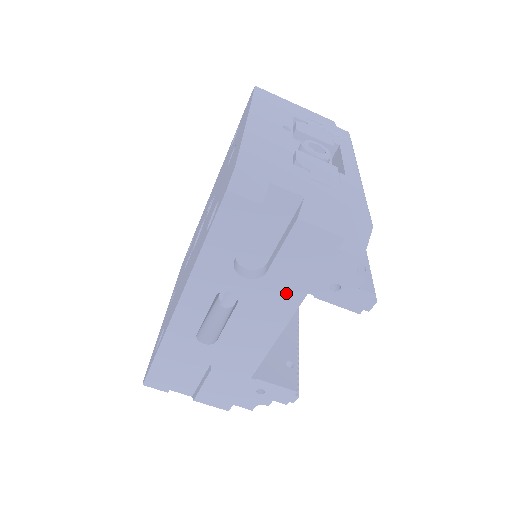
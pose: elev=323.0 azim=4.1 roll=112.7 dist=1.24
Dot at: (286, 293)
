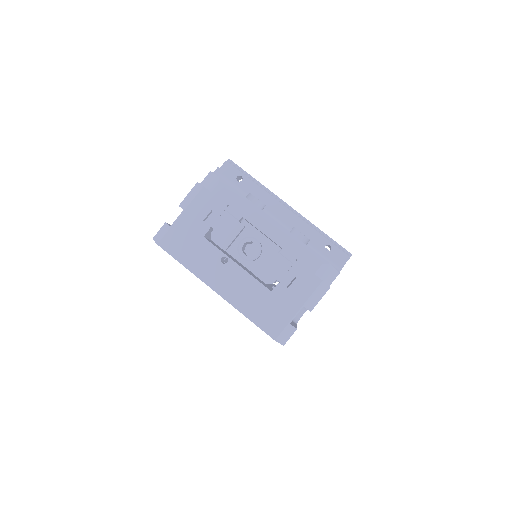
Dot at: occluded
